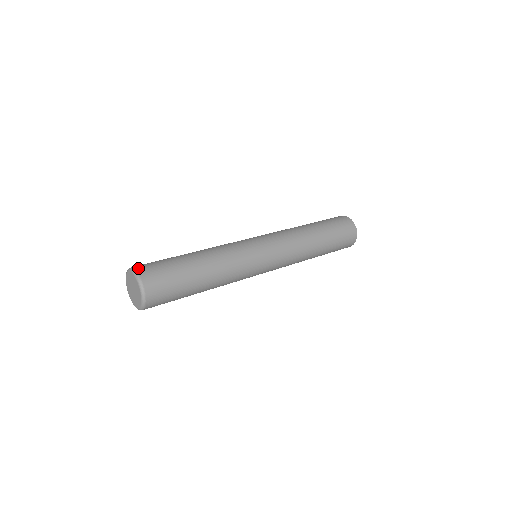
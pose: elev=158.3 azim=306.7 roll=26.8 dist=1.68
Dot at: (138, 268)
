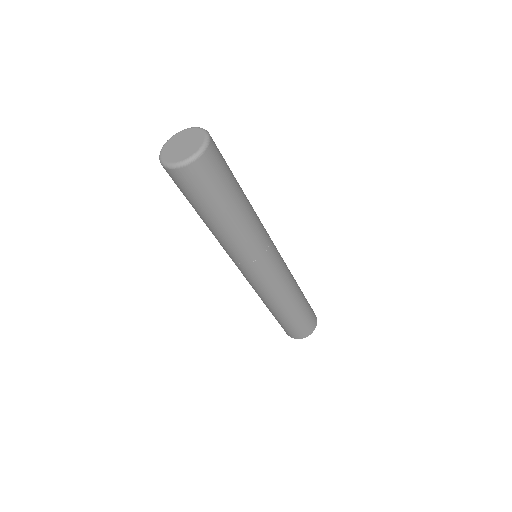
Dot at: occluded
